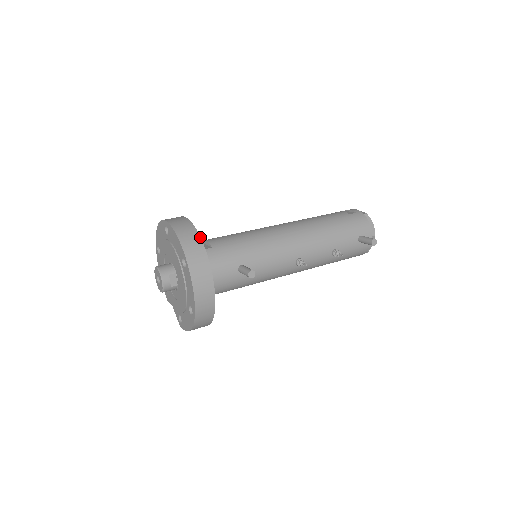
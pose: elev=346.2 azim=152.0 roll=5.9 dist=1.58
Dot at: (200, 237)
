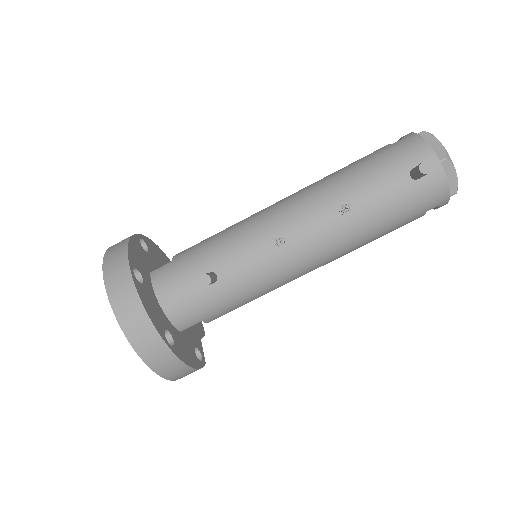
Dot at: (127, 250)
